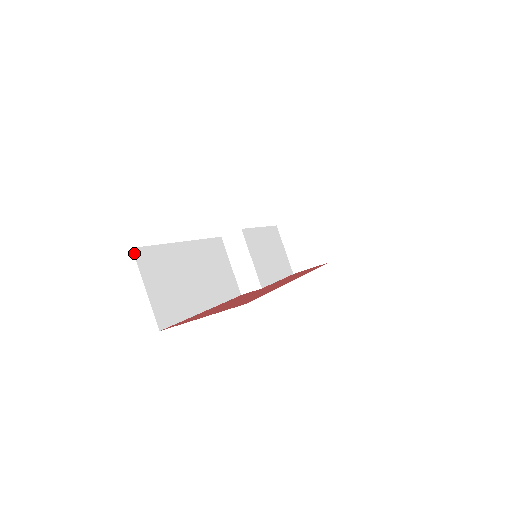
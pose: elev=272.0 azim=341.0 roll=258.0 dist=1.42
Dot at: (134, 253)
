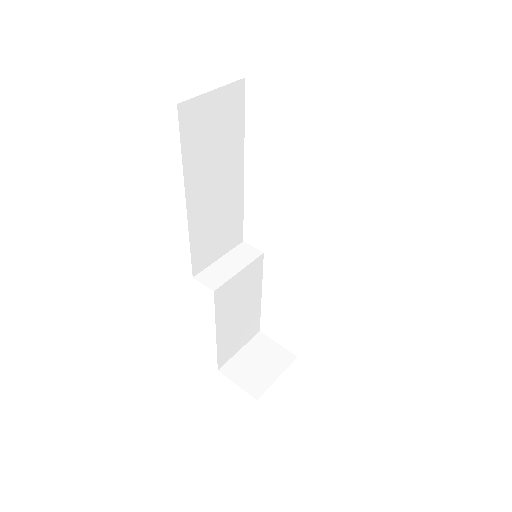
Dot at: (241, 80)
